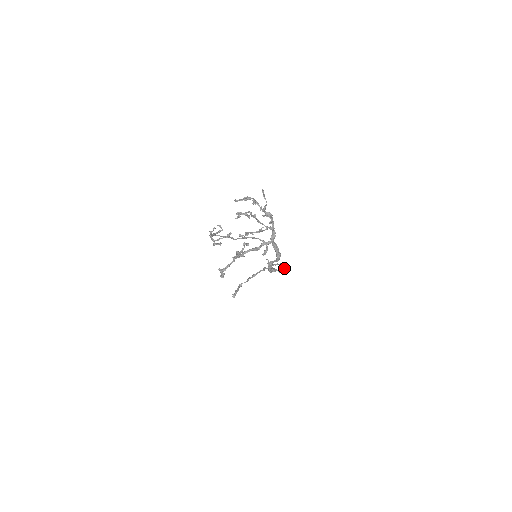
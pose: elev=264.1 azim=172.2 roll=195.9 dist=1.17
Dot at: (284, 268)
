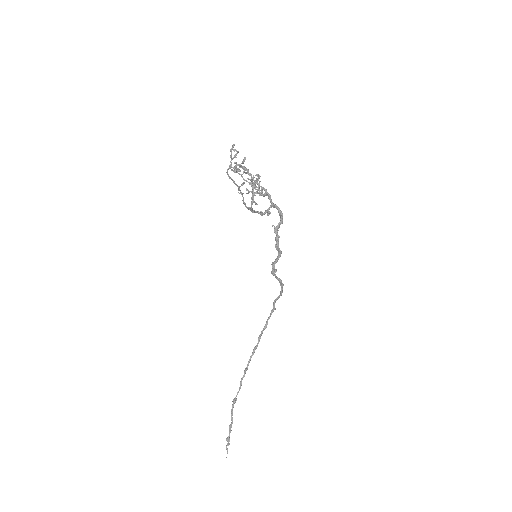
Dot at: (279, 295)
